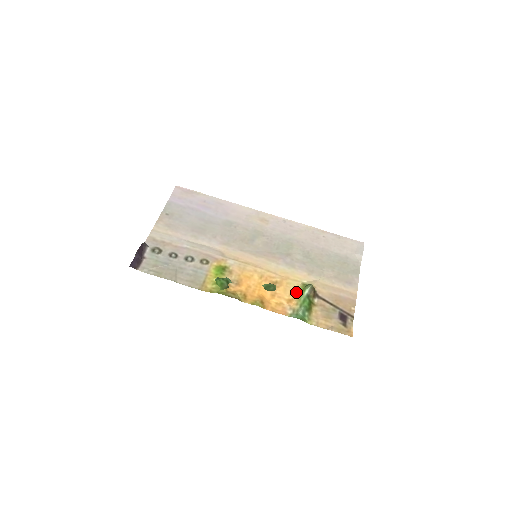
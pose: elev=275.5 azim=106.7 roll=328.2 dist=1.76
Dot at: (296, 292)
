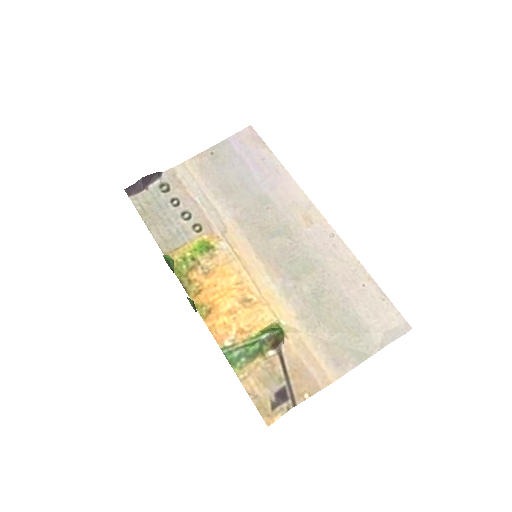
Dot at: (258, 327)
